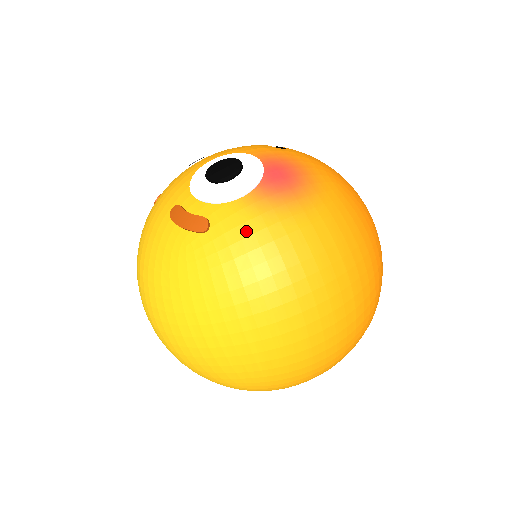
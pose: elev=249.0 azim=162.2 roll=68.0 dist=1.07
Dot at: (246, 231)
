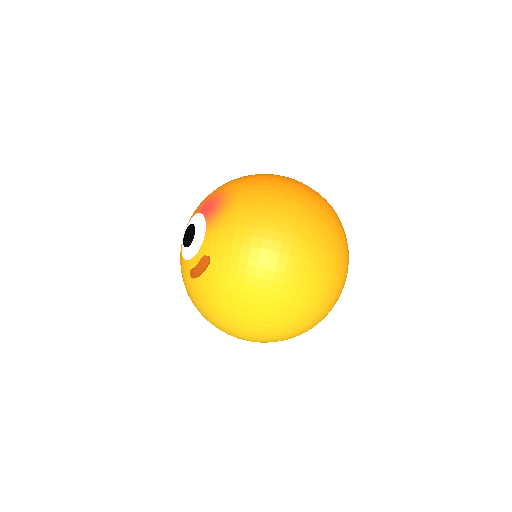
Dot at: (222, 237)
